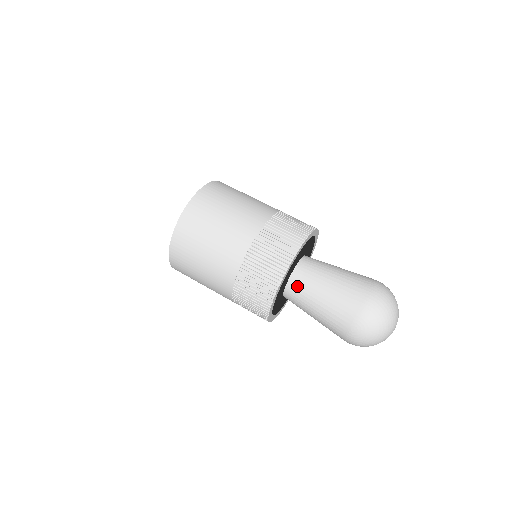
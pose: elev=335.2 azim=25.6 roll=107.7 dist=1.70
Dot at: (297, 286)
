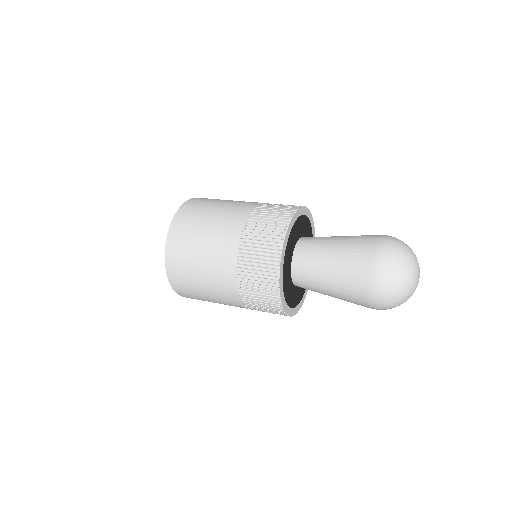
Dot at: (302, 263)
